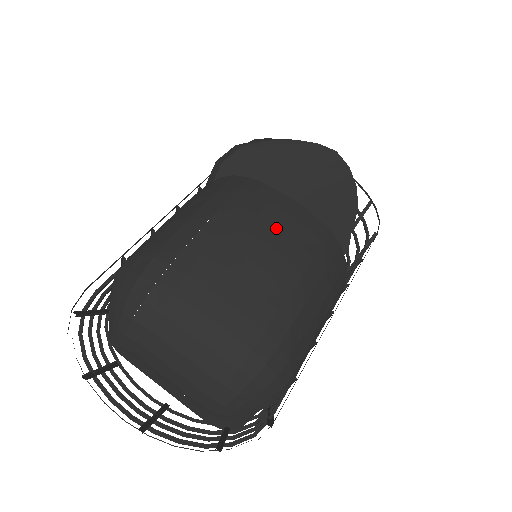
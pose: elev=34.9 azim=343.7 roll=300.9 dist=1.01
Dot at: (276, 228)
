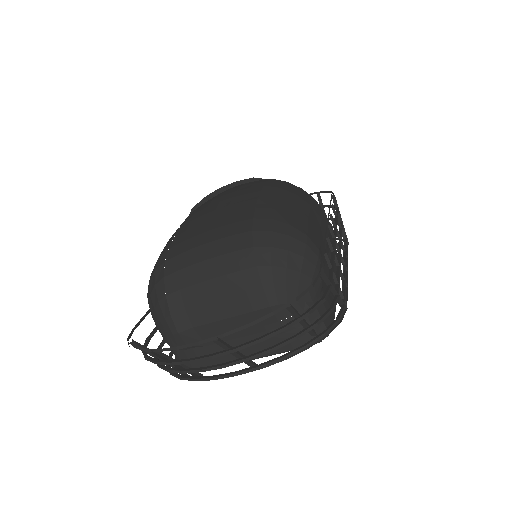
Dot at: (228, 194)
